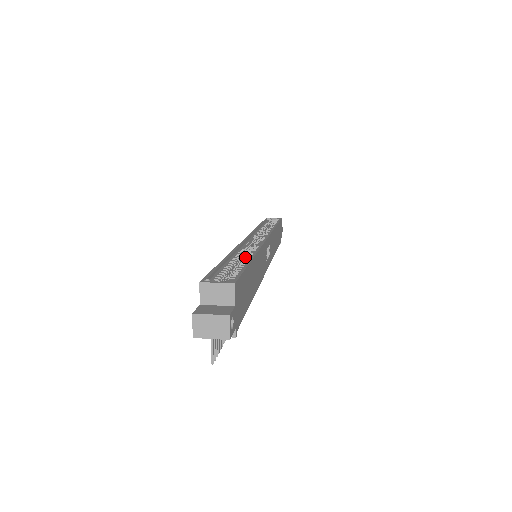
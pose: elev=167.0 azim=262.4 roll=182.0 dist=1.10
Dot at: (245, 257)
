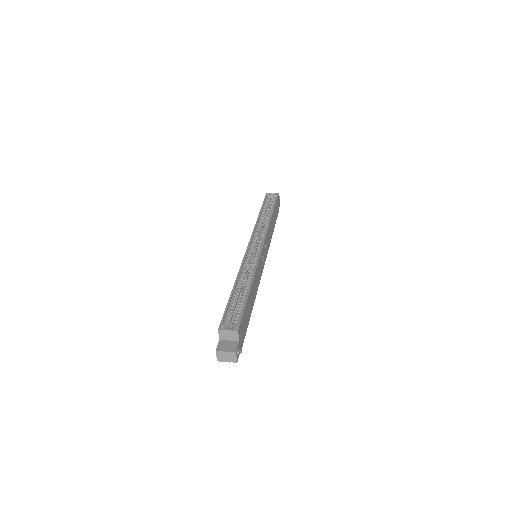
Dot at: (247, 275)
